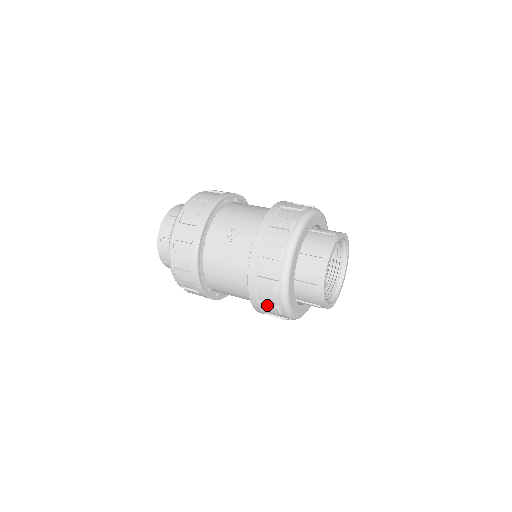
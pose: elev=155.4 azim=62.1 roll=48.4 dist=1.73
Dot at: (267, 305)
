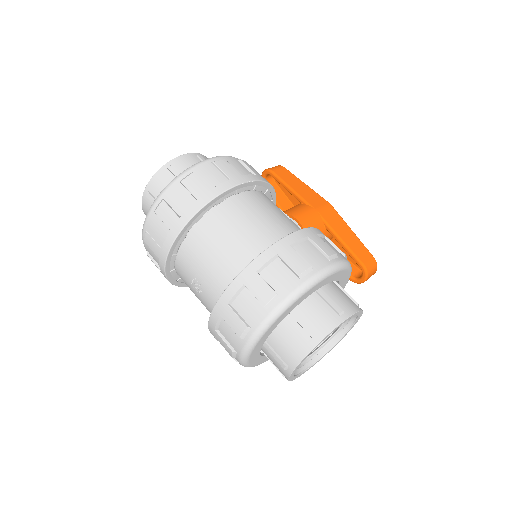
Dot at: occluded
